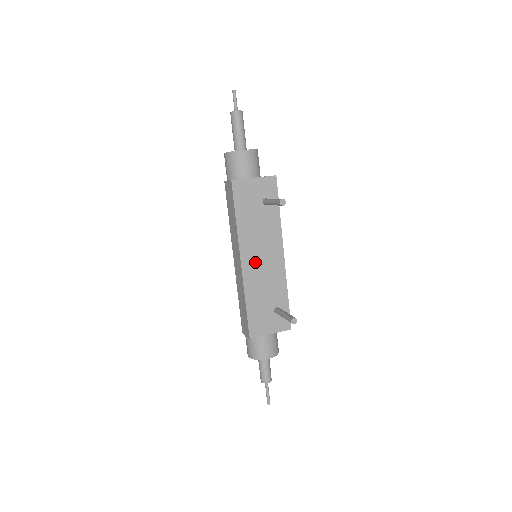
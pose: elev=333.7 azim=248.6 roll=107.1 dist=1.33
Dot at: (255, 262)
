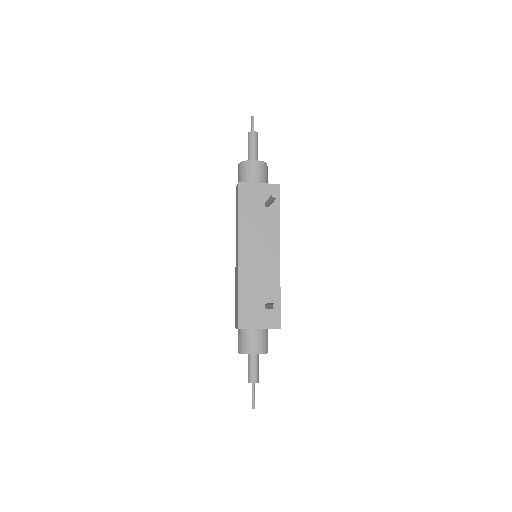
Dot at: (251, 256)
